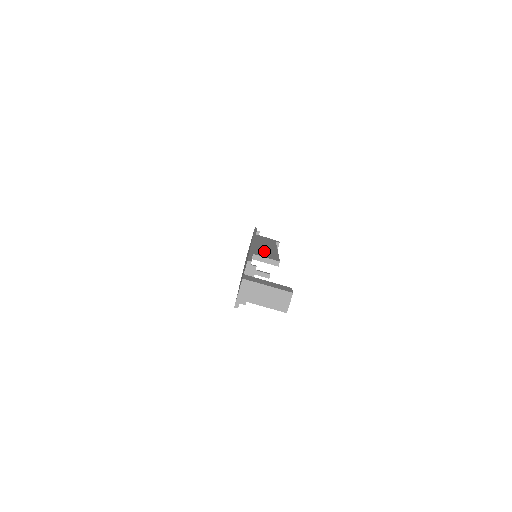
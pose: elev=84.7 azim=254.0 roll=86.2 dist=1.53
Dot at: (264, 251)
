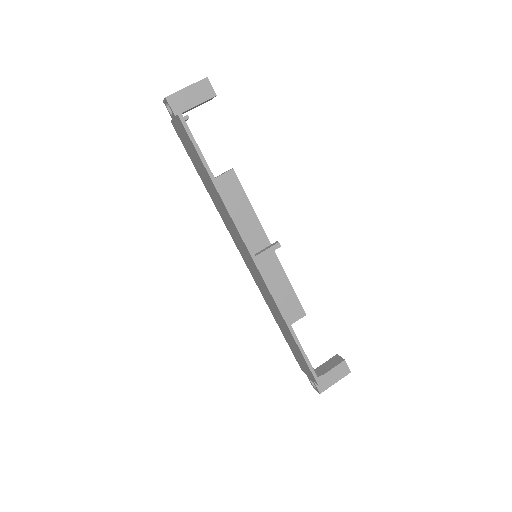
Dot at: (235, 211)
